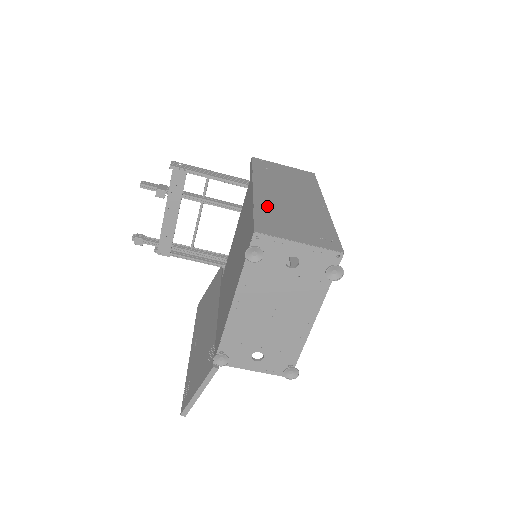
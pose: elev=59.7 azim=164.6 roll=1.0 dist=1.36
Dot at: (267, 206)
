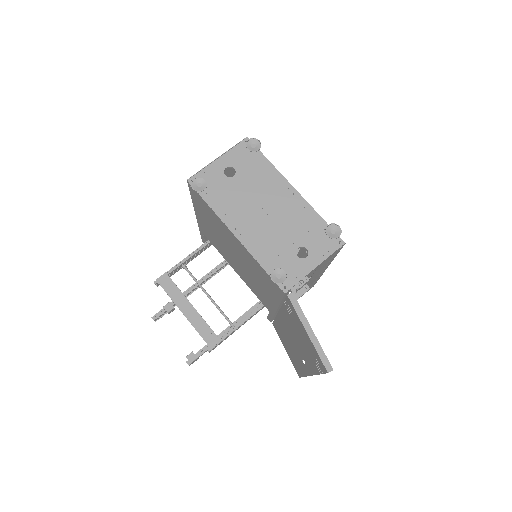
Dot at: occluded
